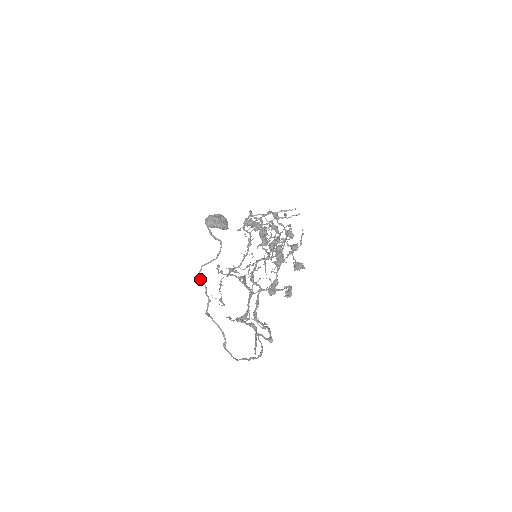
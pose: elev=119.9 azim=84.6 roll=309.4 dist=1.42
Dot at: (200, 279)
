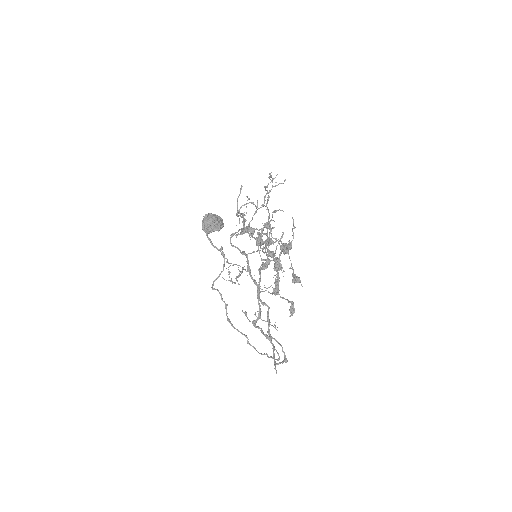
Dot at: occluded
